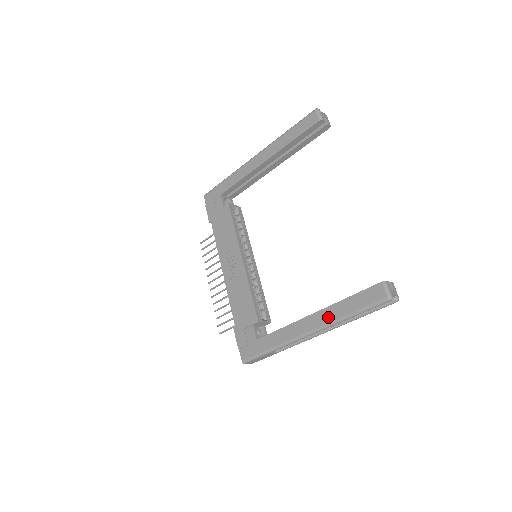
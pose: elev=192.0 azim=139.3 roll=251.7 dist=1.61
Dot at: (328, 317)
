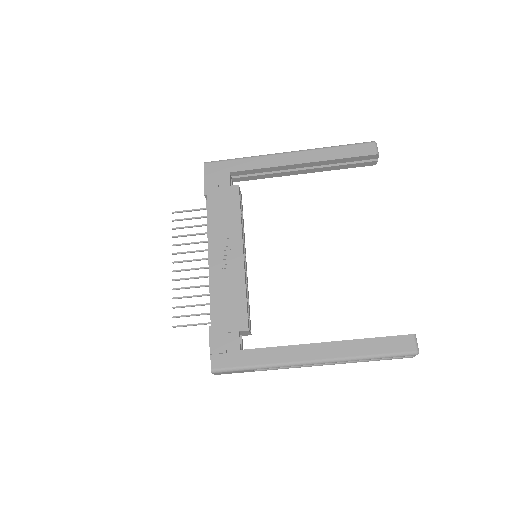
Dot at: (344, 351)
